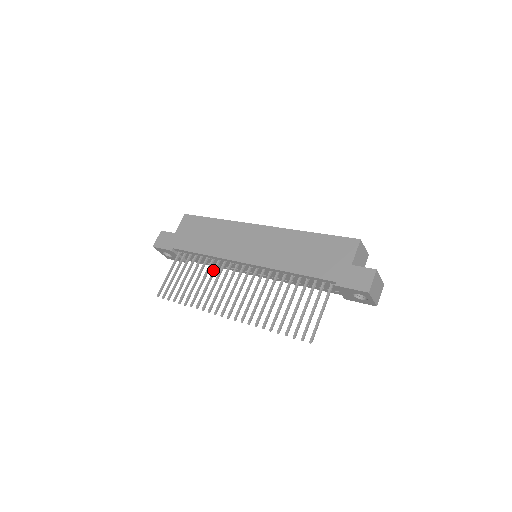
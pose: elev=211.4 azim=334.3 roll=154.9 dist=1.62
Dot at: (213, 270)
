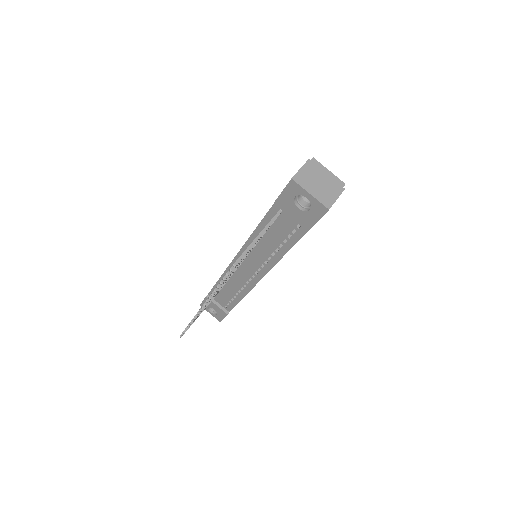
Dot at: occluded
